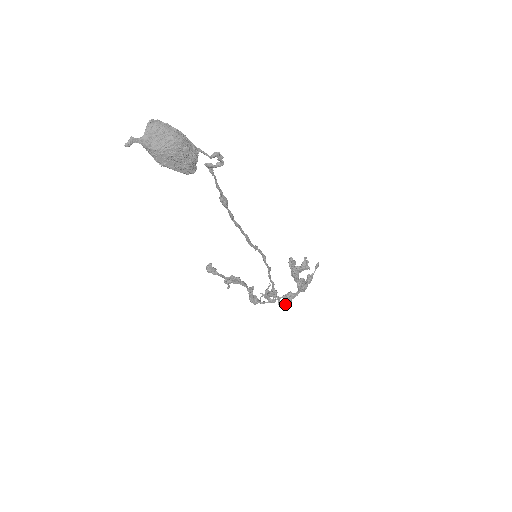
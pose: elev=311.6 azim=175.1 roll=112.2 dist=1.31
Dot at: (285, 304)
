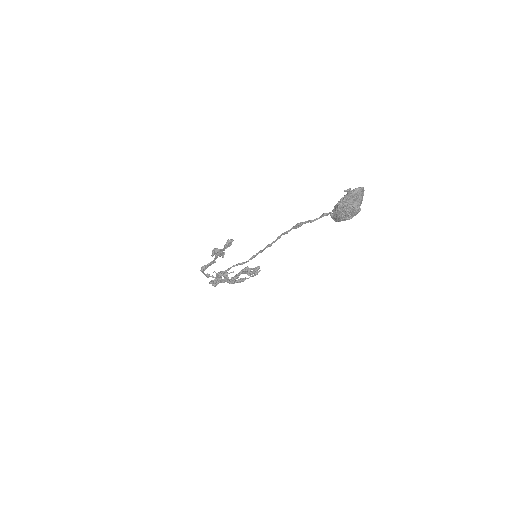
Dot at: (216, 285)
